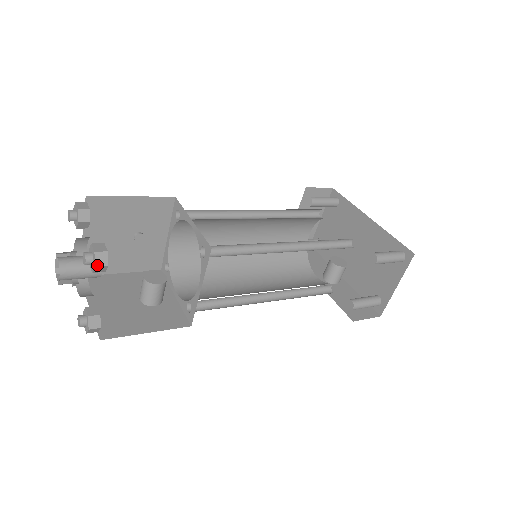
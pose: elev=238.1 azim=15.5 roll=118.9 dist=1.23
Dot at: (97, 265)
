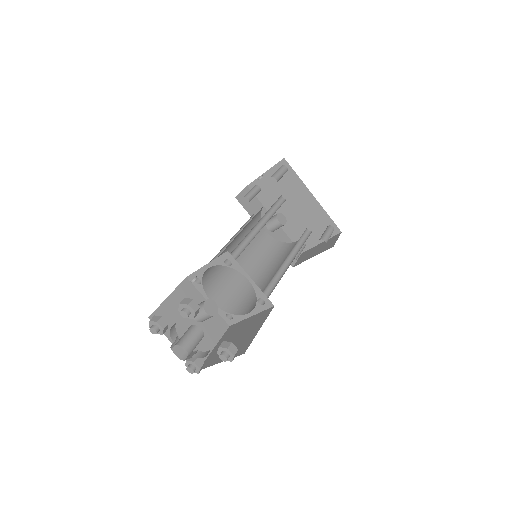
Dot at: occluded
